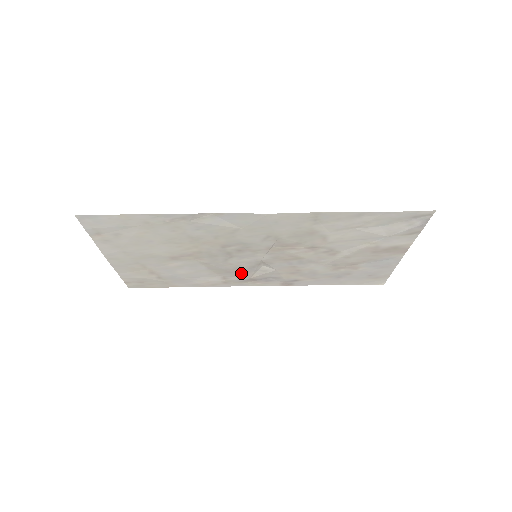
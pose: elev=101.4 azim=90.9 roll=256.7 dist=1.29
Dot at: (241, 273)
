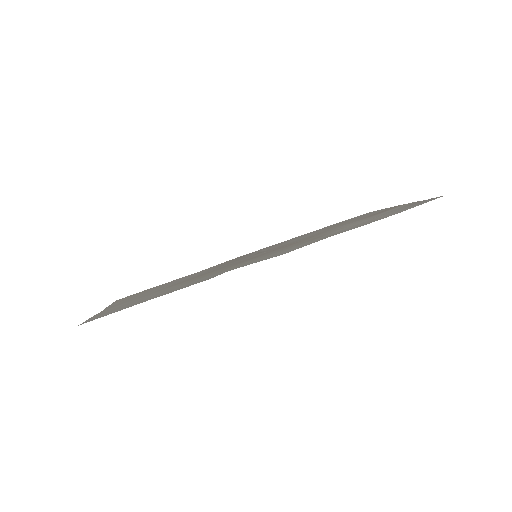
Dot at: (235, 260)
